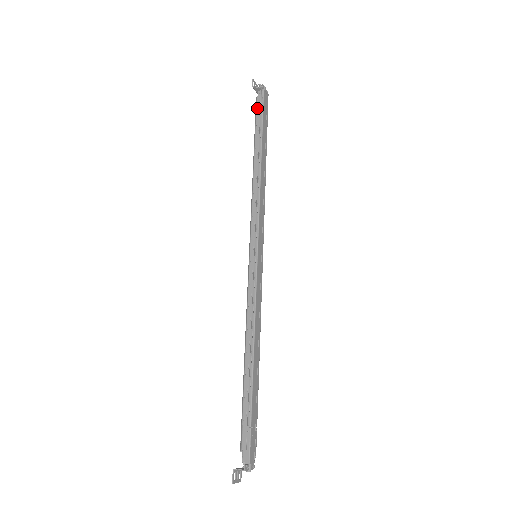
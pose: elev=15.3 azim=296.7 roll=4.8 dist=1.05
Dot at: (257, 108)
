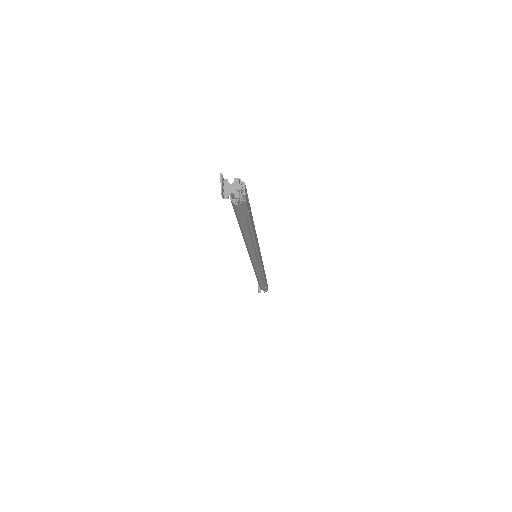
Dot at: occluded
